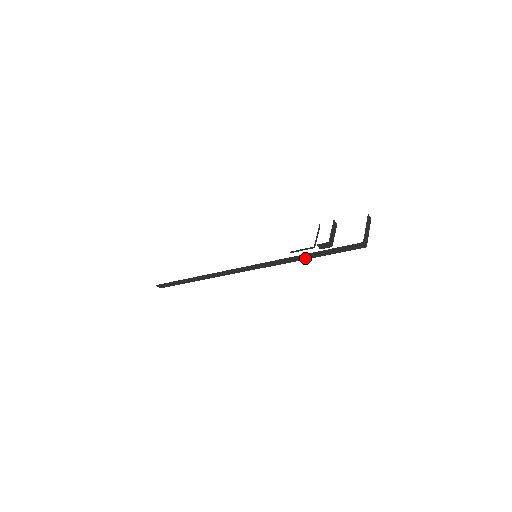
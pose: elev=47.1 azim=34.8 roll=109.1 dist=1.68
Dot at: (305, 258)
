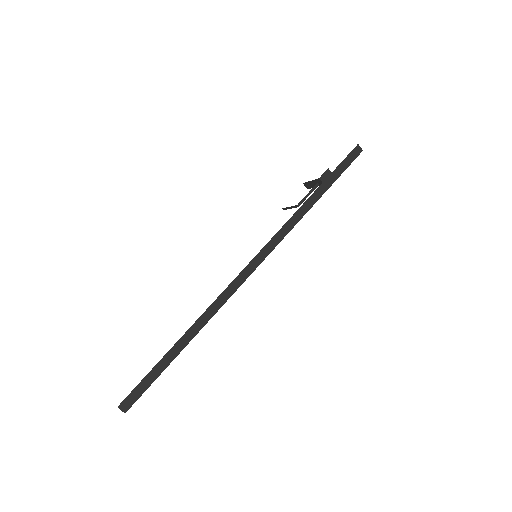
Dot at: (317, 198)
